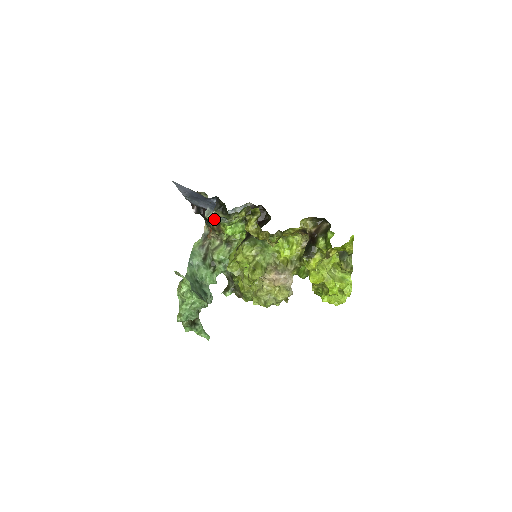
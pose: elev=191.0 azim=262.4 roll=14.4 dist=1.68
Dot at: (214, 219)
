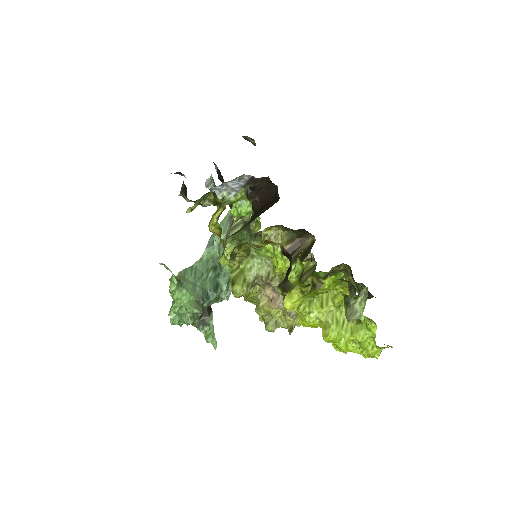
Dot at: occluded
